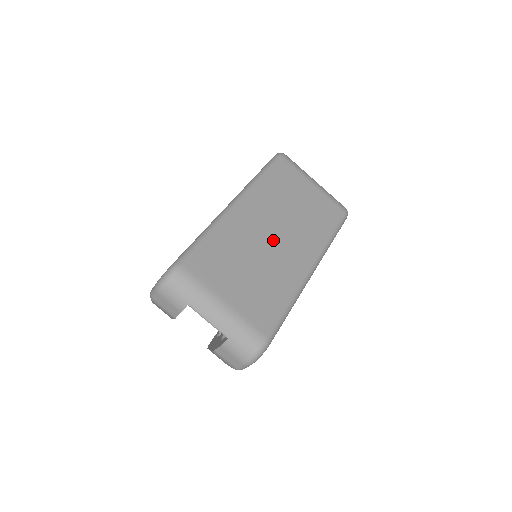
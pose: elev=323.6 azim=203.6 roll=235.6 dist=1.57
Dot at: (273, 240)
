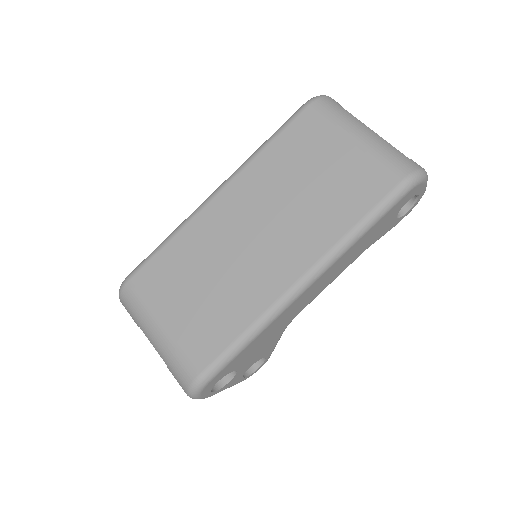
Dot at: (250, 242)
